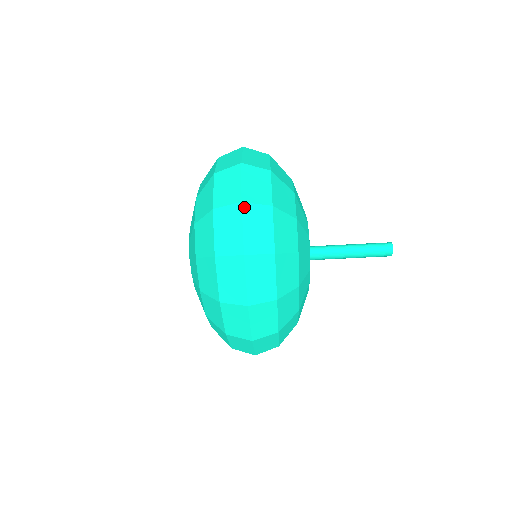
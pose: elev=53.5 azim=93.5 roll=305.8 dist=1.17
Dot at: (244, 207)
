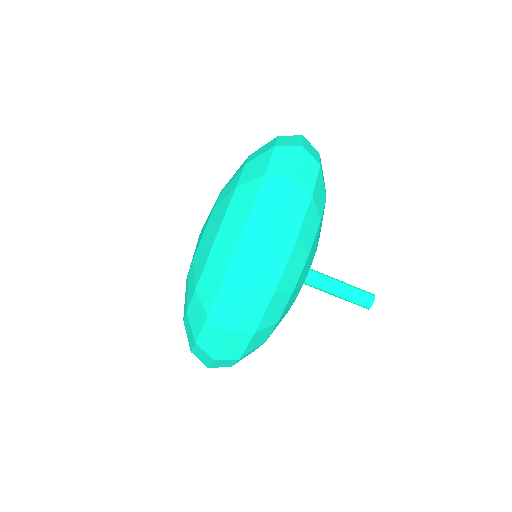
Dot at: (304, 138)
